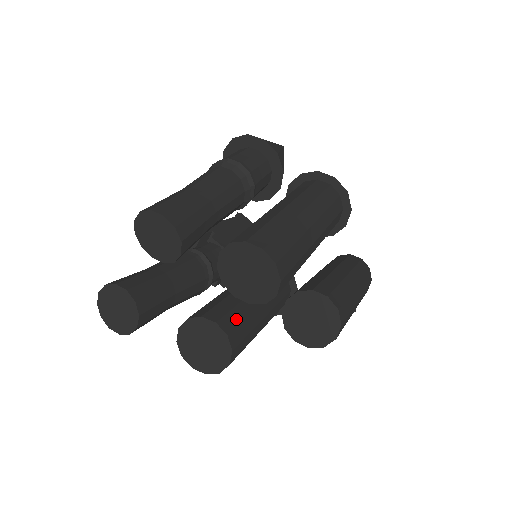
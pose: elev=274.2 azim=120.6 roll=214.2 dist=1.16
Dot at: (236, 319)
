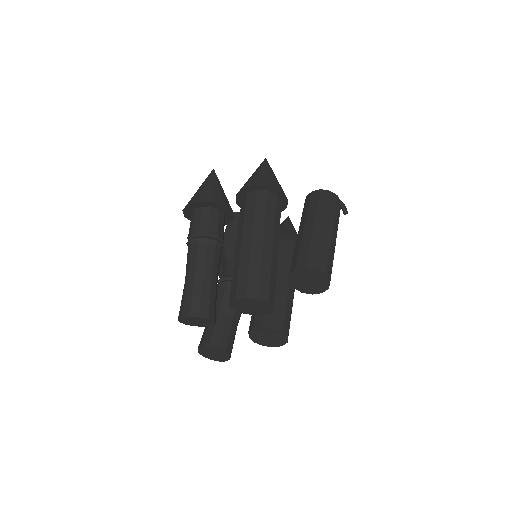
Dot at: (272, 312)
